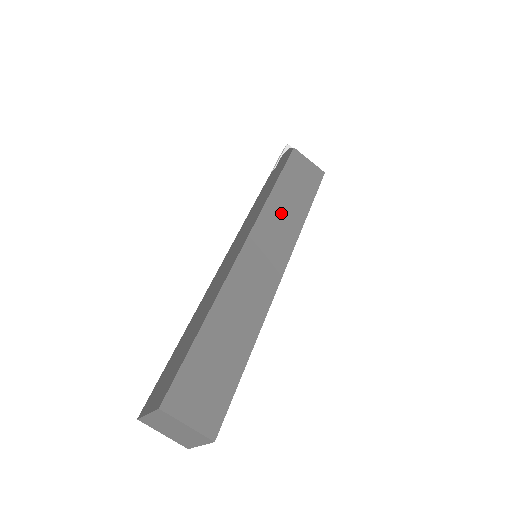
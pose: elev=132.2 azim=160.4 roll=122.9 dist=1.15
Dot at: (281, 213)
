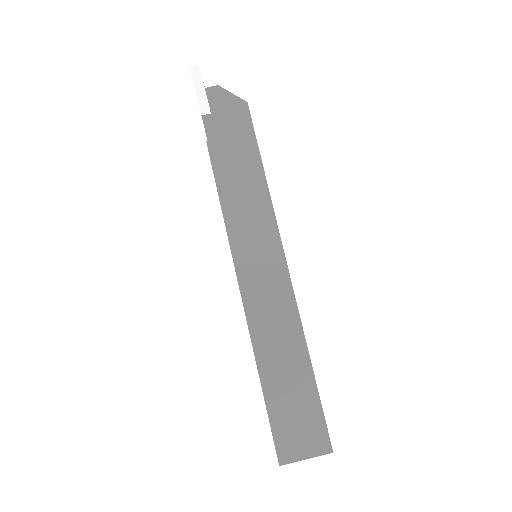
Dot at: occluded
